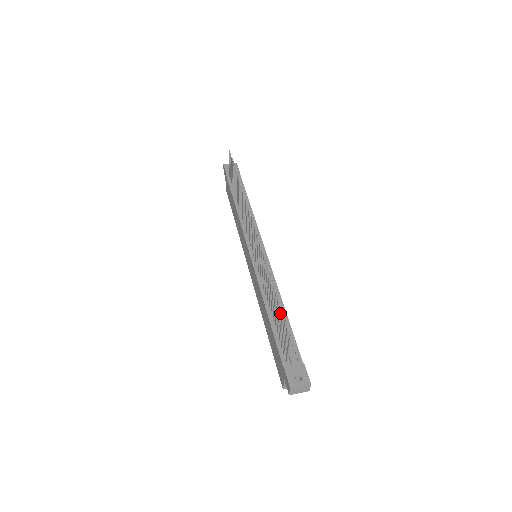
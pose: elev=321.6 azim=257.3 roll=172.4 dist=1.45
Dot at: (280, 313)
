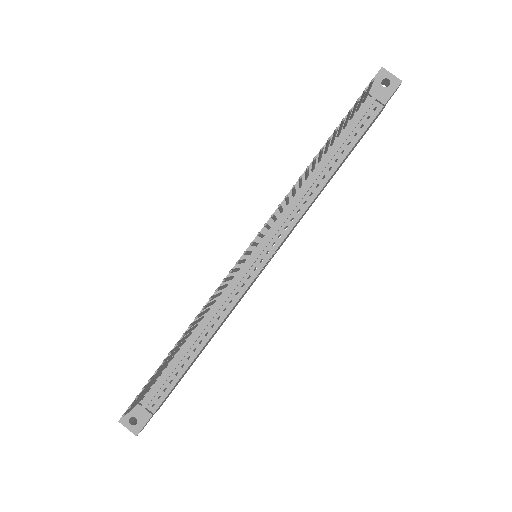
Dot at: (153, 378)
